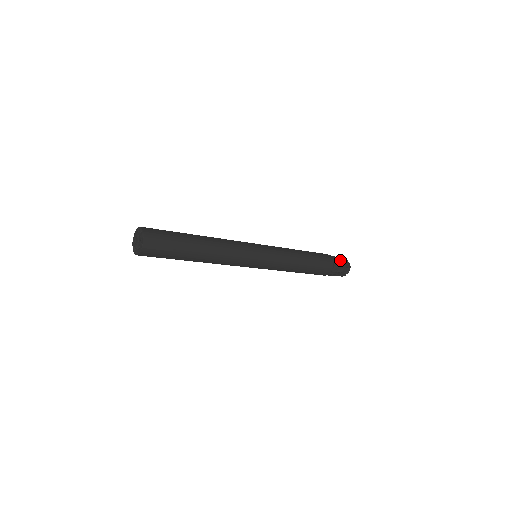
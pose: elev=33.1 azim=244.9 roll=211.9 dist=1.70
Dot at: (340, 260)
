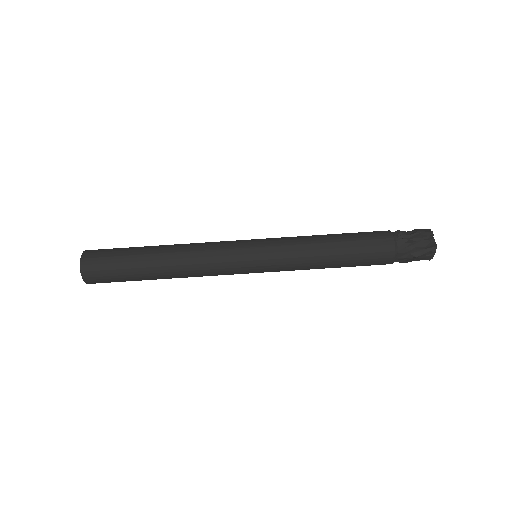
Dot at: (414, 237)
